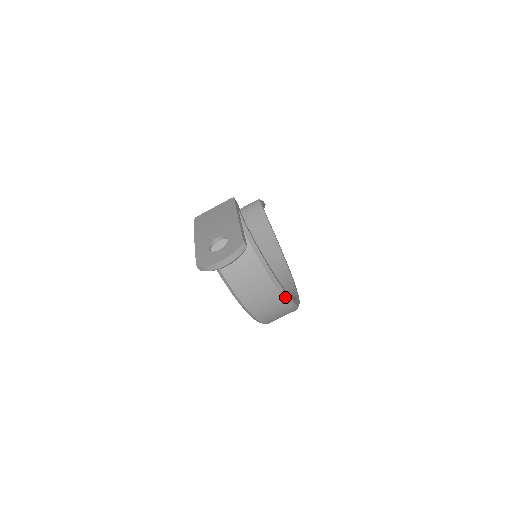
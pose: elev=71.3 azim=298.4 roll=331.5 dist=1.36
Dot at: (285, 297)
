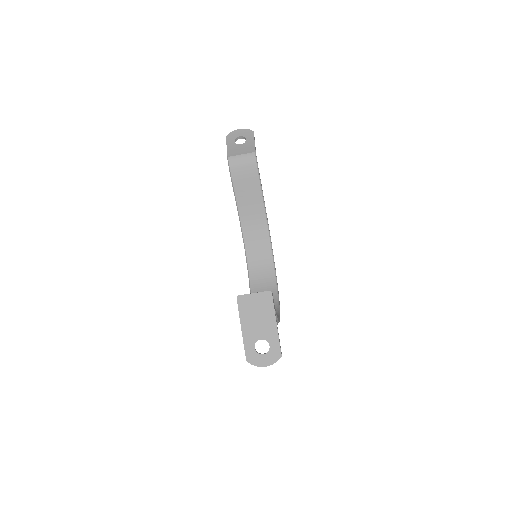
Dot at: occluded
